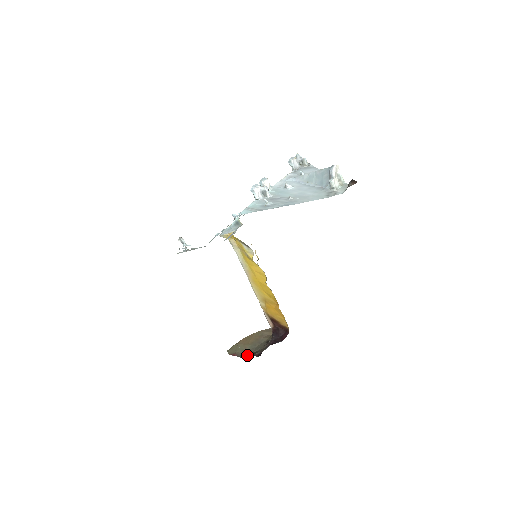
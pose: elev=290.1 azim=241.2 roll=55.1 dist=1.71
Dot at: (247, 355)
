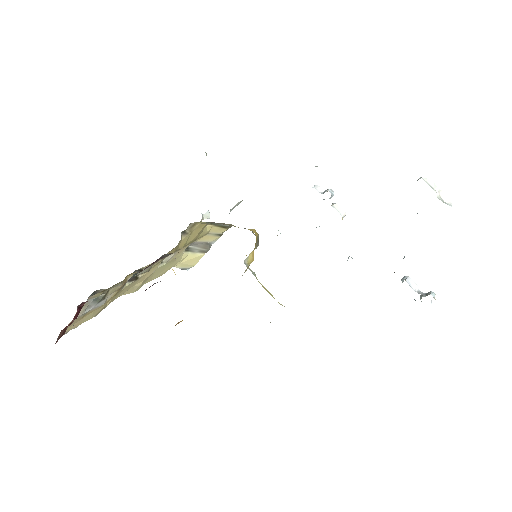
Dot at: occluded
